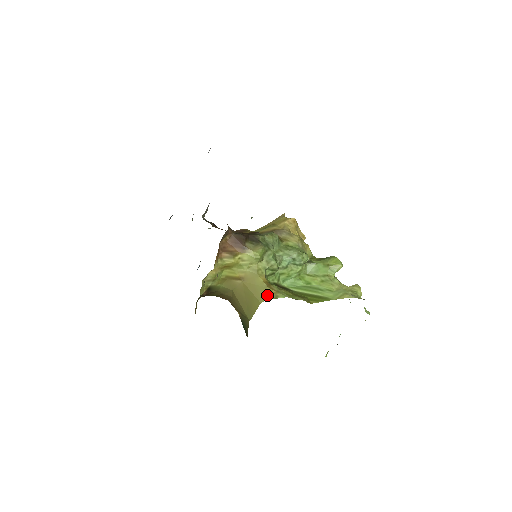
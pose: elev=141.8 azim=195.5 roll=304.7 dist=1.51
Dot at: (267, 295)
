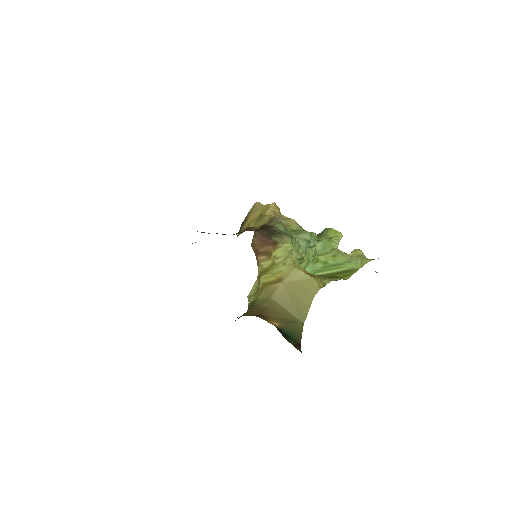
Dot at: (316, 286)
